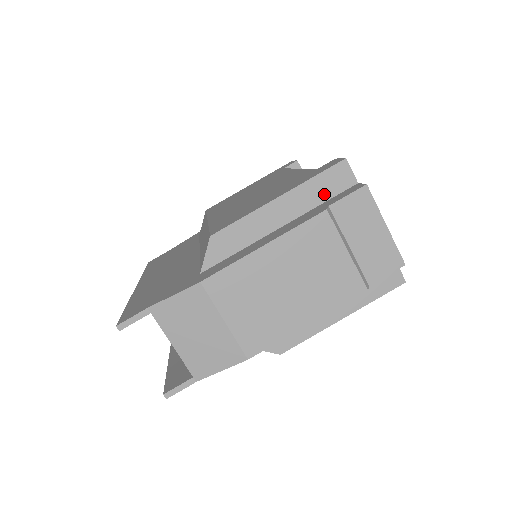
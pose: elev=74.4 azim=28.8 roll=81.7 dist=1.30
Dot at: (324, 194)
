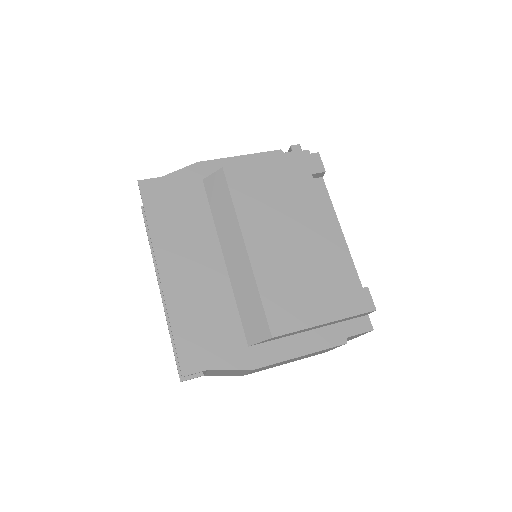
Dot at: (348, 319)
